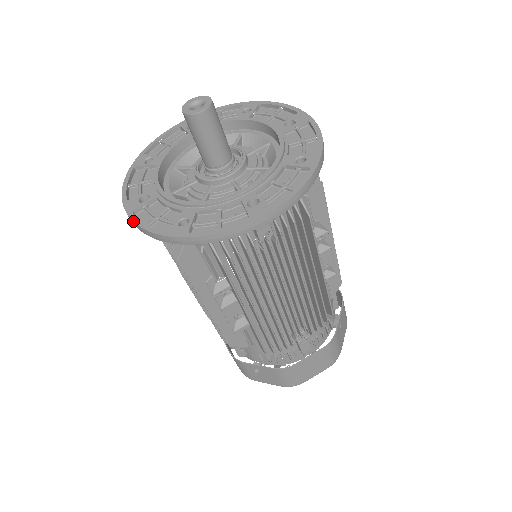
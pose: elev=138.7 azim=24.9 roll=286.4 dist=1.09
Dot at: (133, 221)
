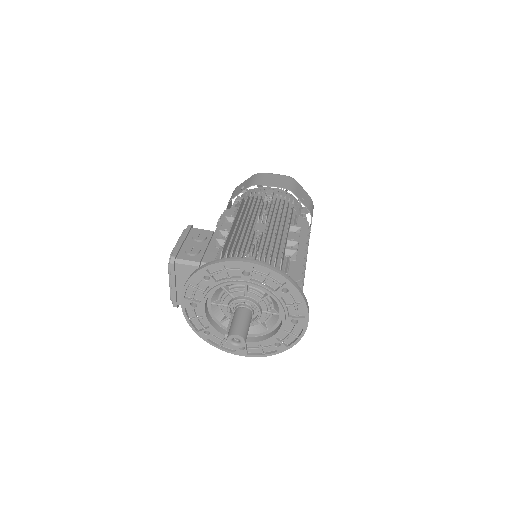
Dot at: occluded
